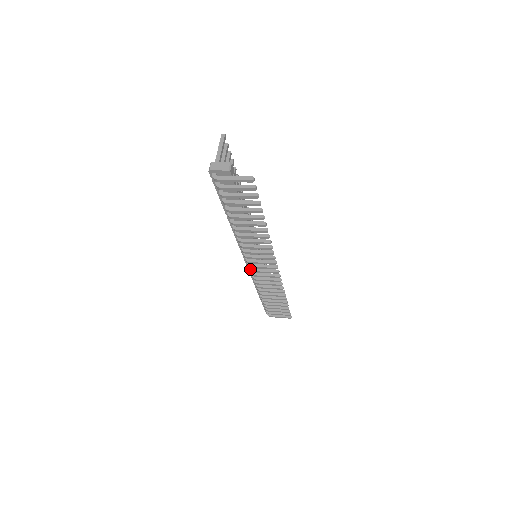
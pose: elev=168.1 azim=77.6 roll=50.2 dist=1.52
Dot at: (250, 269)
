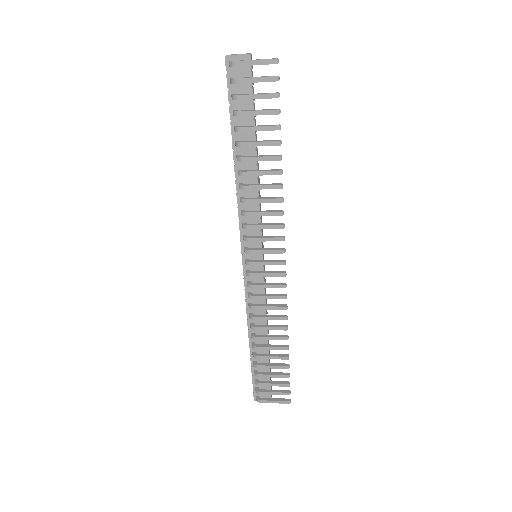
Dot at: (247, 272)
